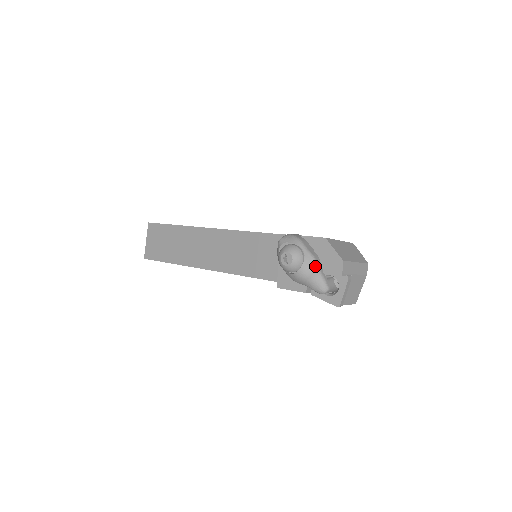
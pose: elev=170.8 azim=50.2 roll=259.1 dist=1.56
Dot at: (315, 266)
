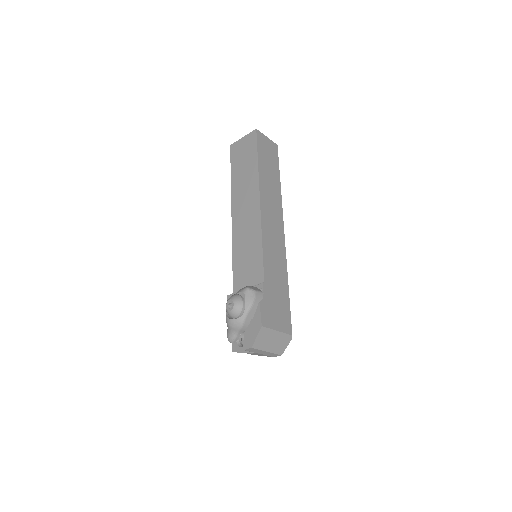
Dot at: (238, 328)
